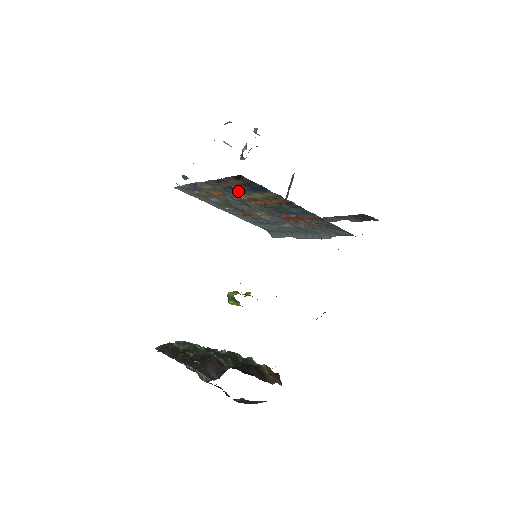
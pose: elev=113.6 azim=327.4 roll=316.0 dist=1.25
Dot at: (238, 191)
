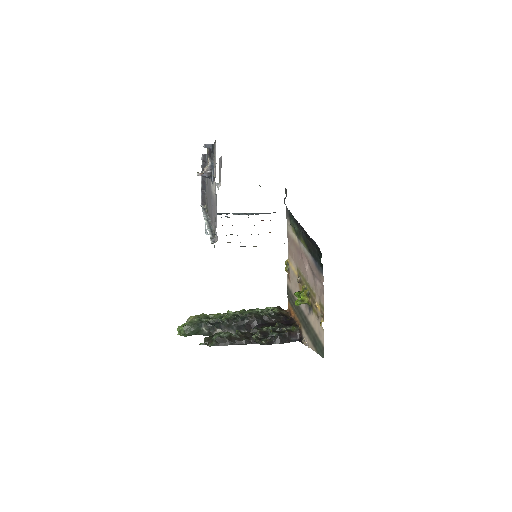
Dot at: occluded
